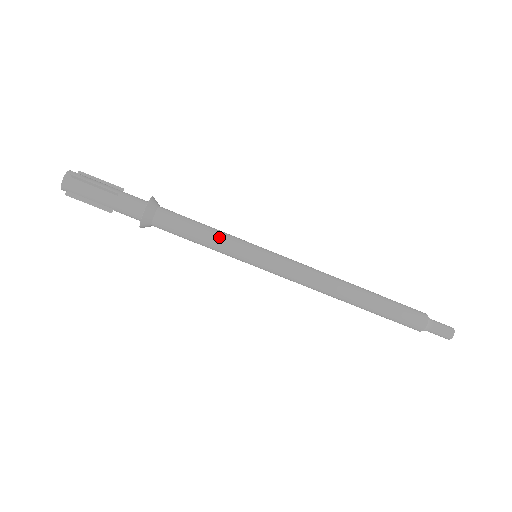
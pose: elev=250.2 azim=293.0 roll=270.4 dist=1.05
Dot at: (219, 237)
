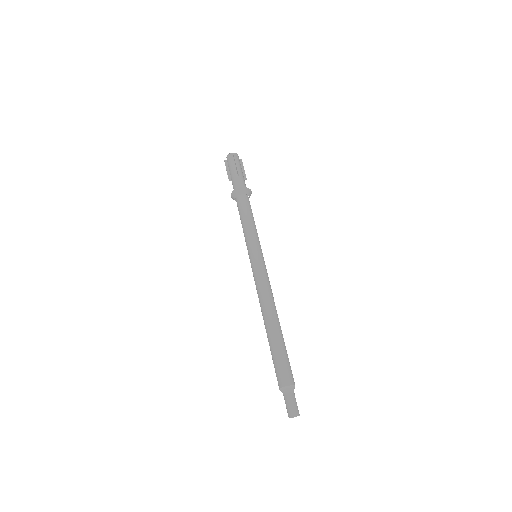
Dot at: occluded
